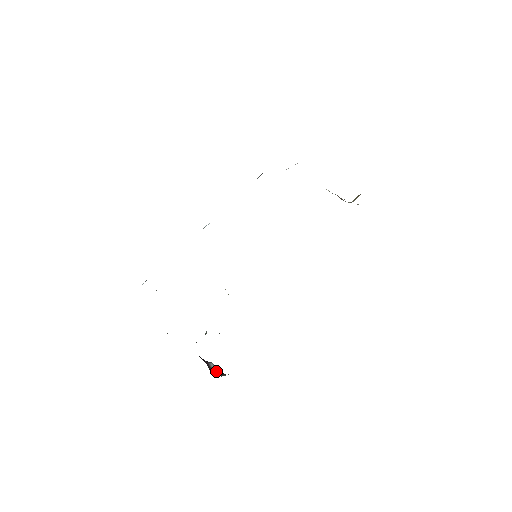
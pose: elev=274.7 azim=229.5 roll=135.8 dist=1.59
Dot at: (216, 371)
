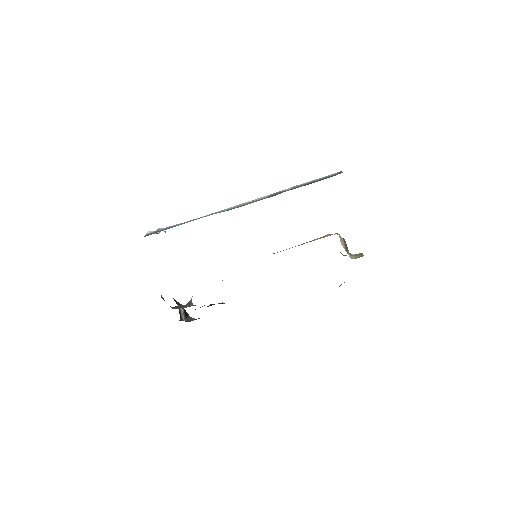
Dot at: (184, 315)
